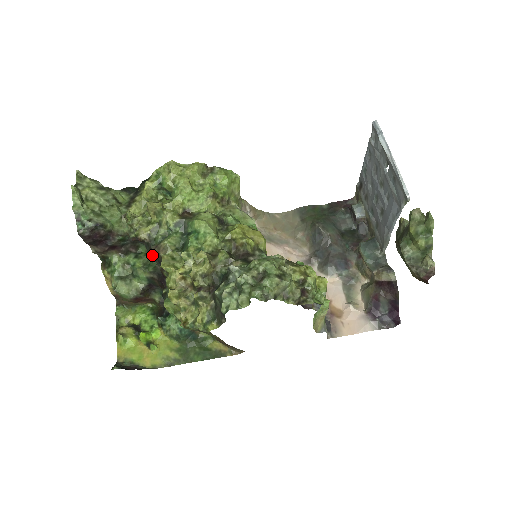
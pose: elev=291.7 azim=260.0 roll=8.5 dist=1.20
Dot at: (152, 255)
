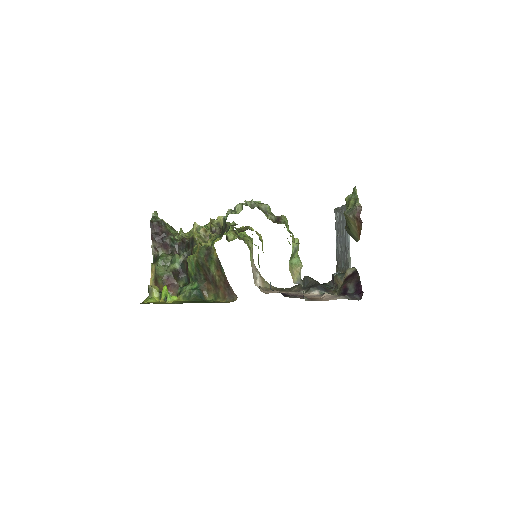
Dot at: (188, 250)
